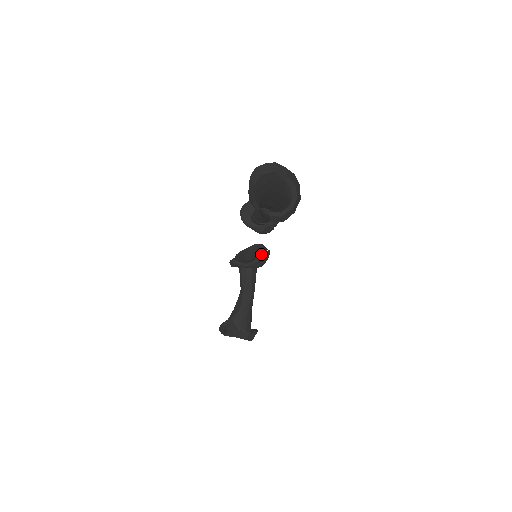
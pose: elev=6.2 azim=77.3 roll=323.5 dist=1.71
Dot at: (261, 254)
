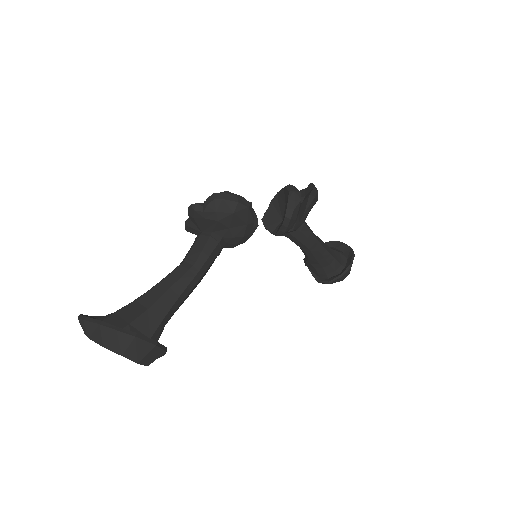
Dot at: (281, 227)
